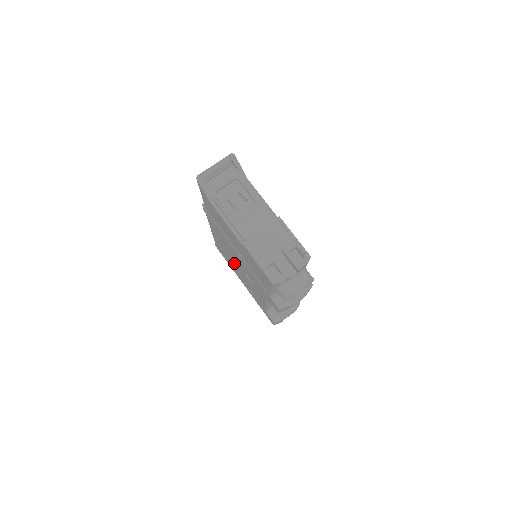
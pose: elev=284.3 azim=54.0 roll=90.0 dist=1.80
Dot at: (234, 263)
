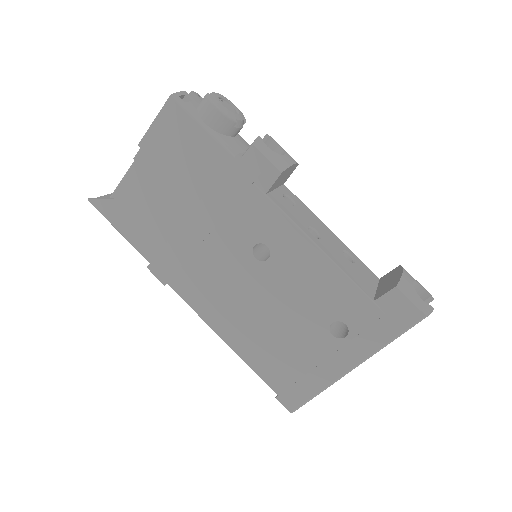
Dot at: (265, 311)
